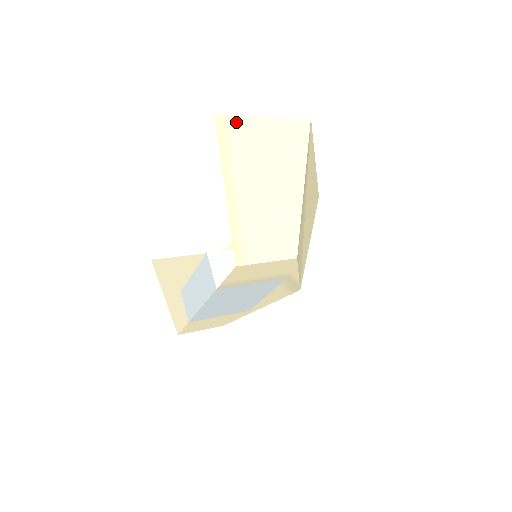
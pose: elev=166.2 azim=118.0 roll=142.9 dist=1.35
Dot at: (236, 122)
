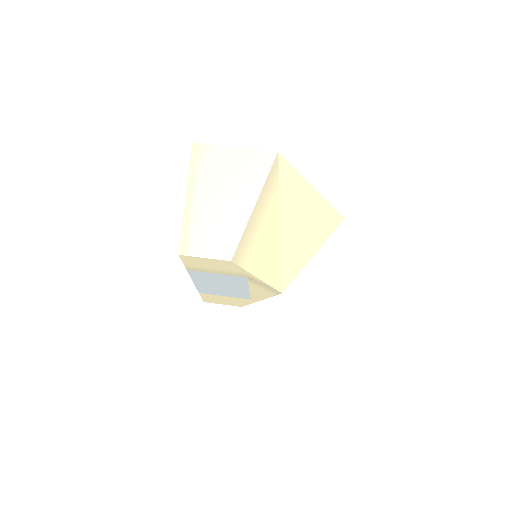
Dot at: (209, 149)
